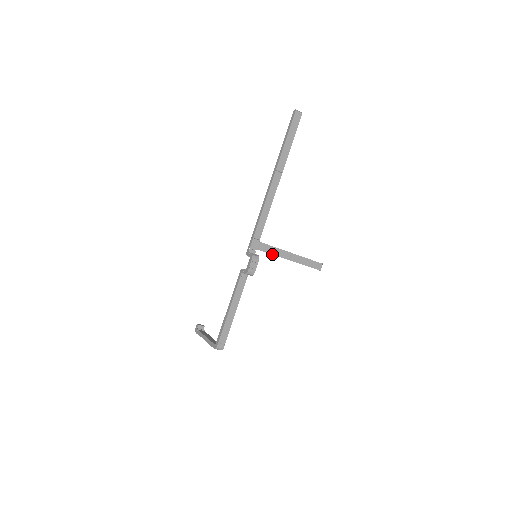
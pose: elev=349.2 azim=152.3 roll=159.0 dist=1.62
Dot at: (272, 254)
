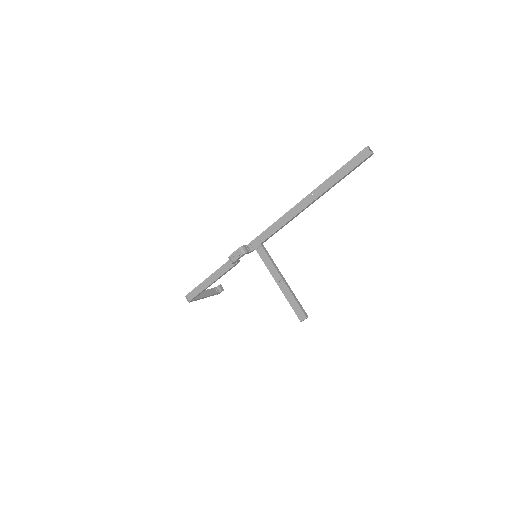
Dot at: (265, 264)
